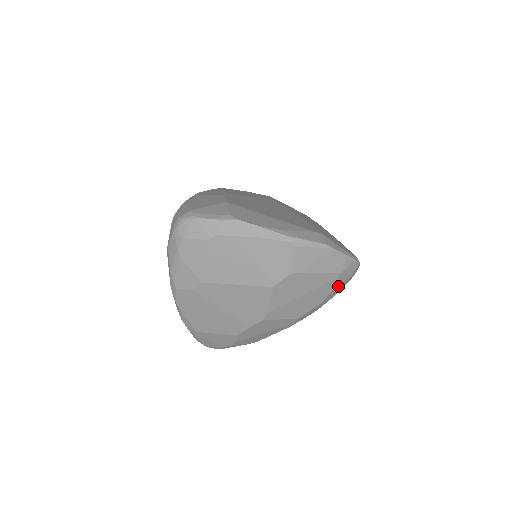
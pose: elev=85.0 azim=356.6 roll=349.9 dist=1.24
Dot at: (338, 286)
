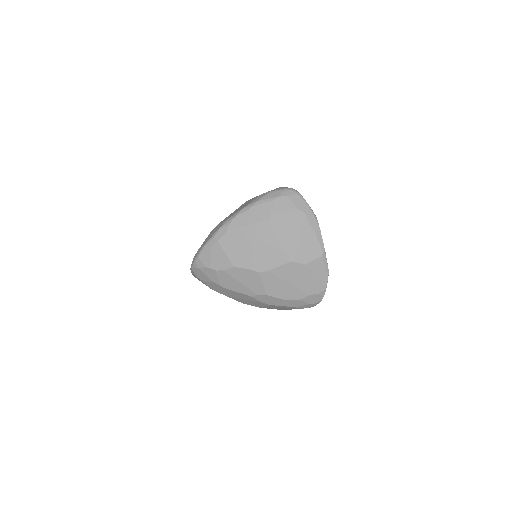
Dot at: (302, 301)
